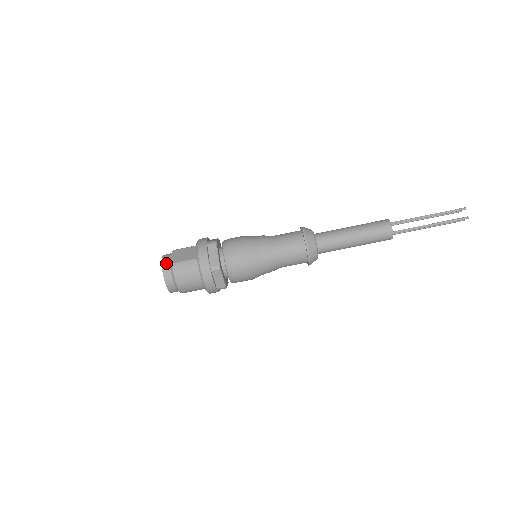
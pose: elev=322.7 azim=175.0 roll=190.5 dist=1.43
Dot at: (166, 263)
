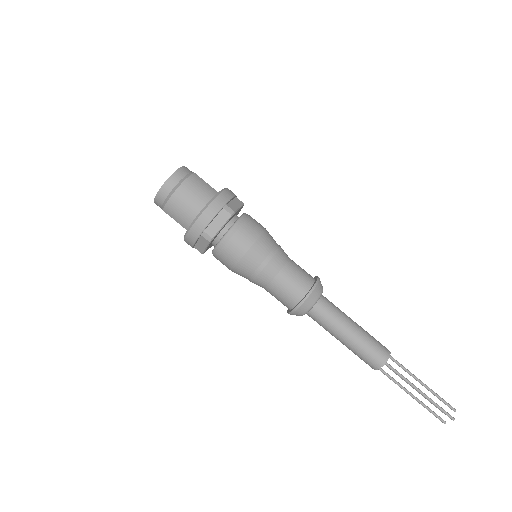
Dot at: (188, 169)
